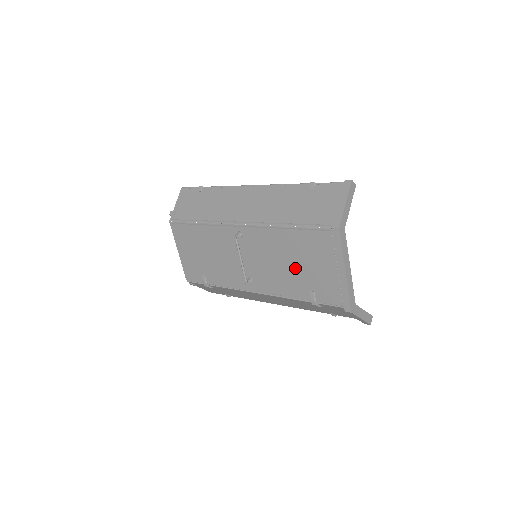
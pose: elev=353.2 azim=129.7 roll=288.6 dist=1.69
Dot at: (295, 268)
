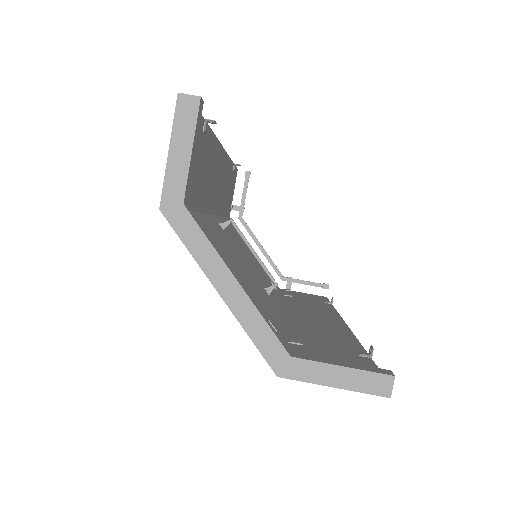
Dot at: occluded
